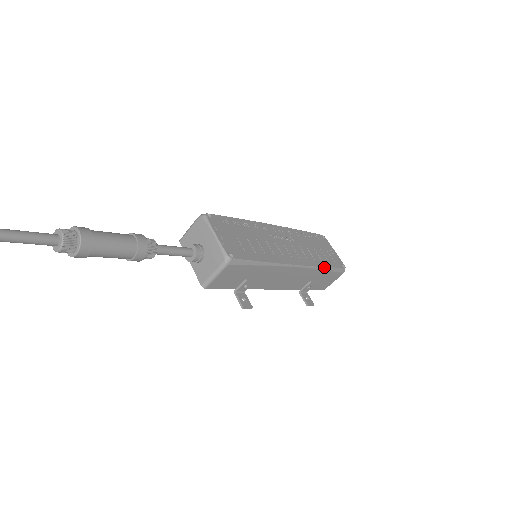
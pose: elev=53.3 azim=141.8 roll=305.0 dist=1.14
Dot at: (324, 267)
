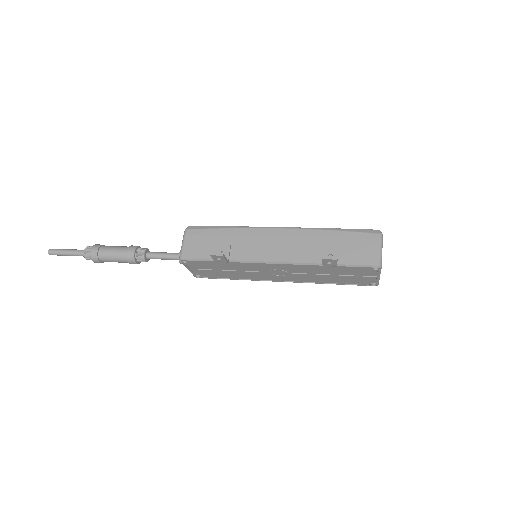
Dot at: (328, 229)
